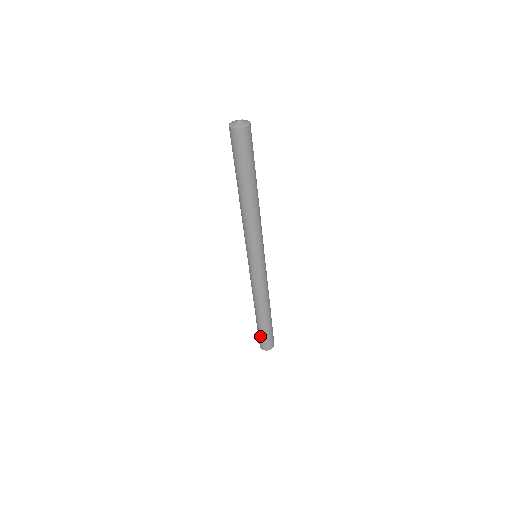
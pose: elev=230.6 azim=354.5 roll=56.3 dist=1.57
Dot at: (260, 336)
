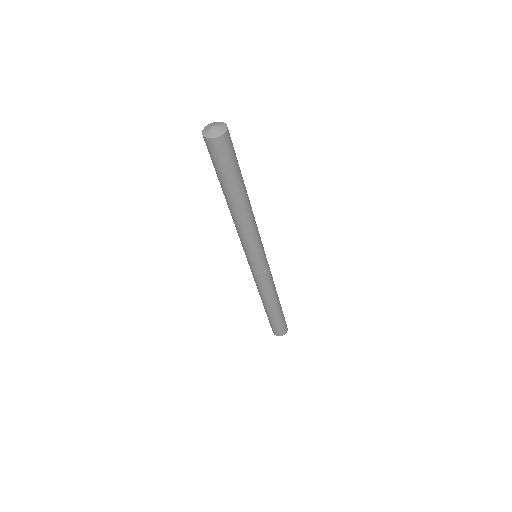
Dot at: (270, 323)
